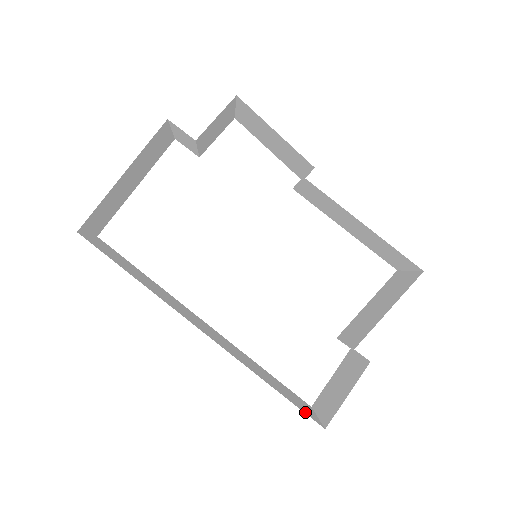
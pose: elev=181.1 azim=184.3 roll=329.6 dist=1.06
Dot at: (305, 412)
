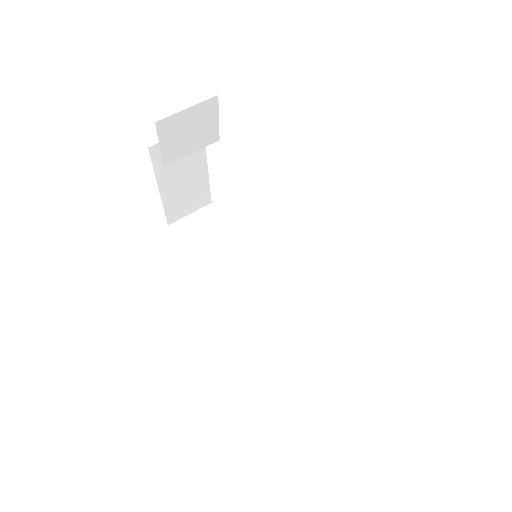
Dot at: (304, 402)
